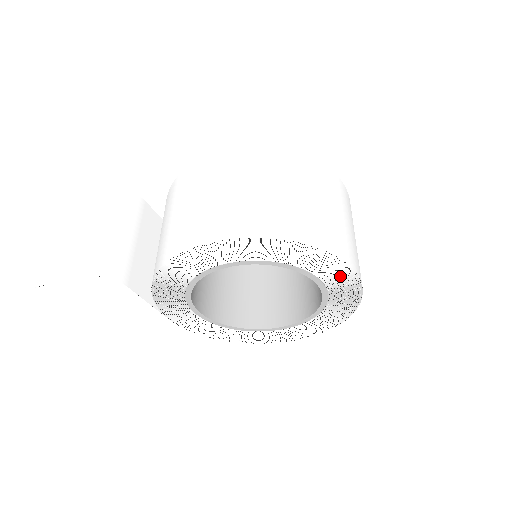
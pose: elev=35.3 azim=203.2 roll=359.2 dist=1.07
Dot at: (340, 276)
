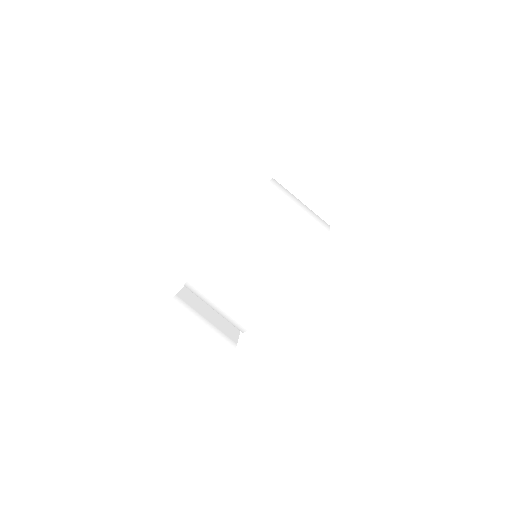
Dot at: occluded
